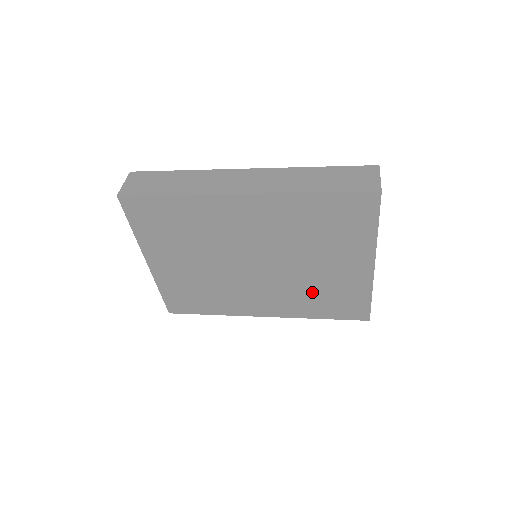
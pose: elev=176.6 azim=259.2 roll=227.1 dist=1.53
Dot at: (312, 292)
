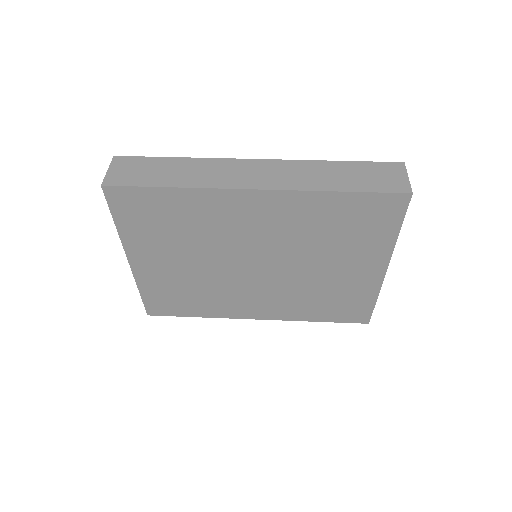
Dot at: (314, 295)
